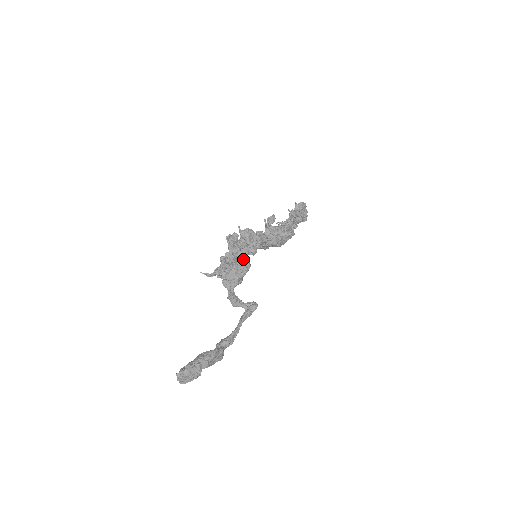
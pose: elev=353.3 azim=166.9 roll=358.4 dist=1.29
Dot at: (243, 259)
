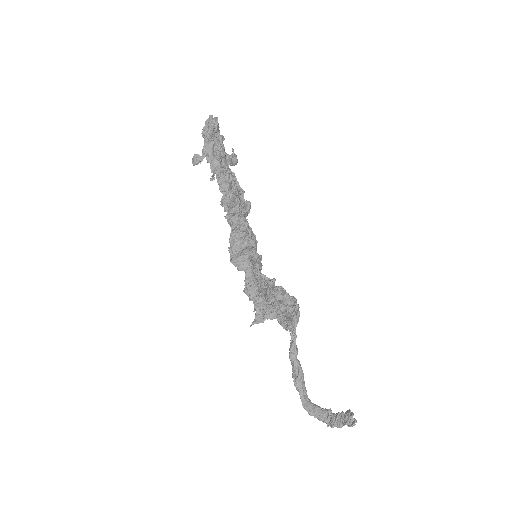
Dot at: occluded
